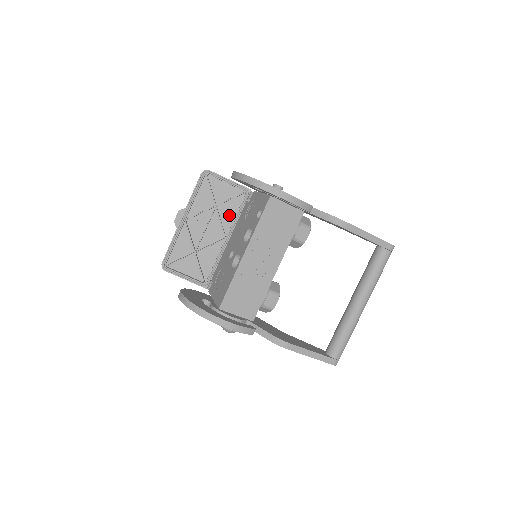
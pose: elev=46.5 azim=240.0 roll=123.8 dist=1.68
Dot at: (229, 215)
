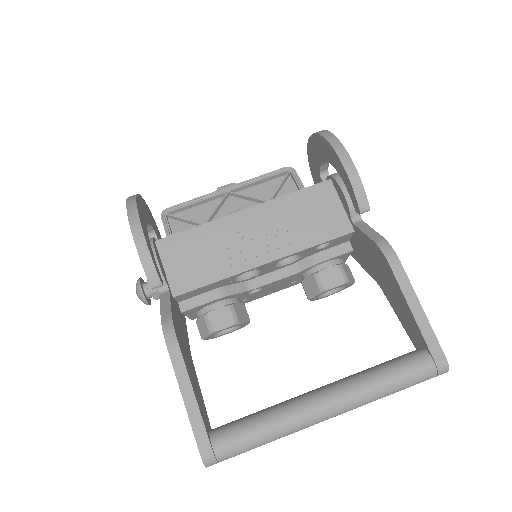
Dot at: occluded
